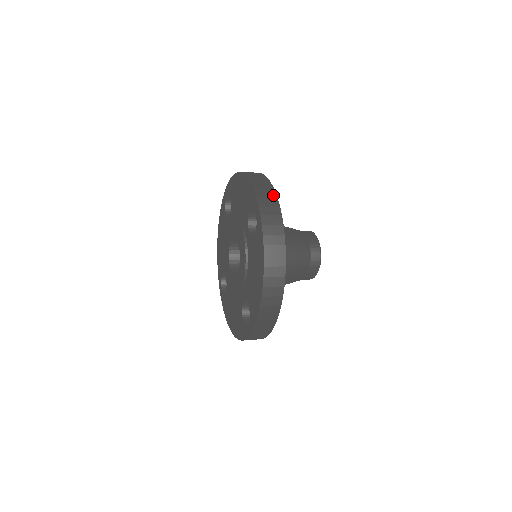
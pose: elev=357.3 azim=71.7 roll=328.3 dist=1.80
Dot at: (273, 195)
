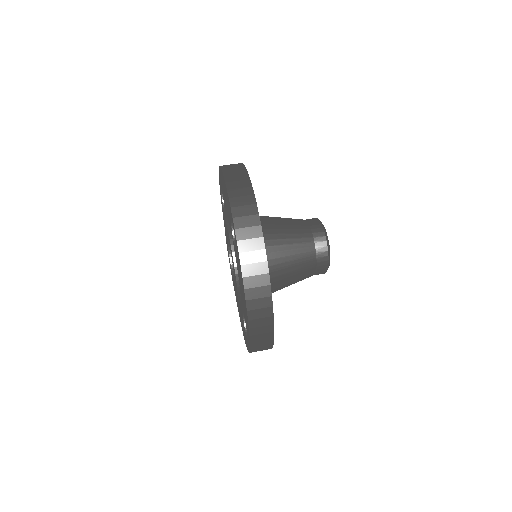
Dot at: (251, 199)
